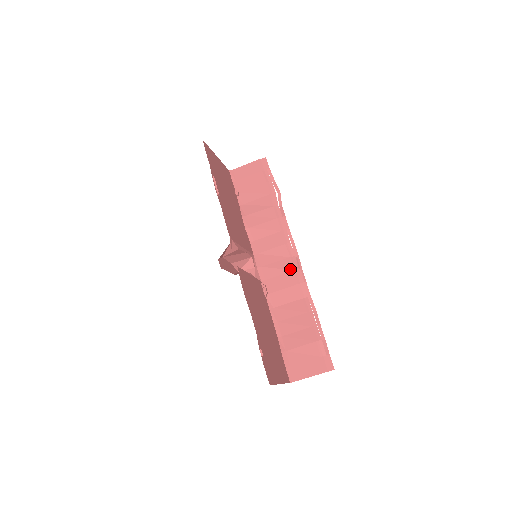
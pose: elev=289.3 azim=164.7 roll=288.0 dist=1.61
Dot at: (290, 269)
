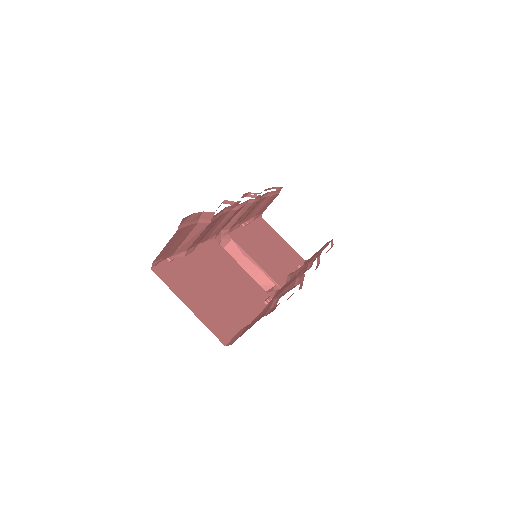
Dot at: (299, 274)
